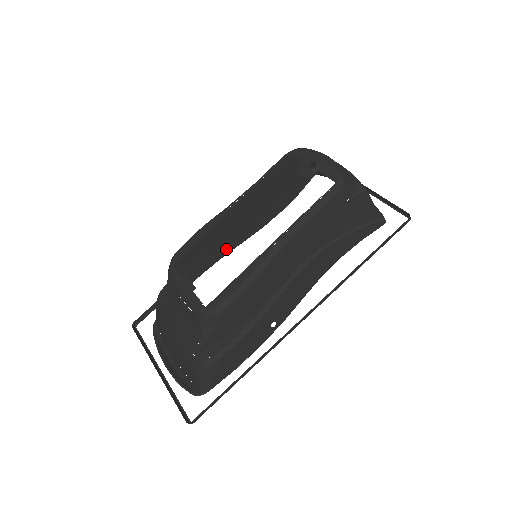
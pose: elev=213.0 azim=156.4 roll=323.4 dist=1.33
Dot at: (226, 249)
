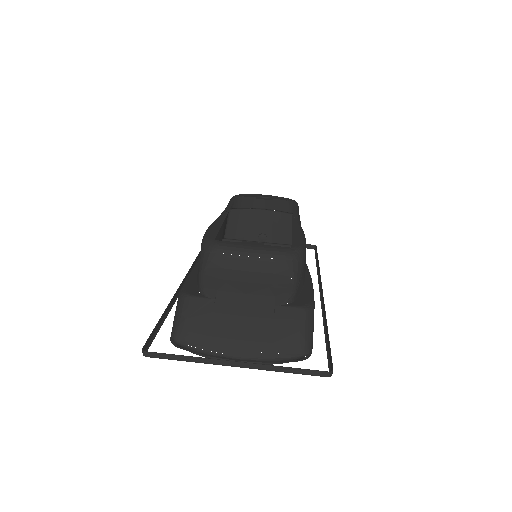
Dot at: occluded
